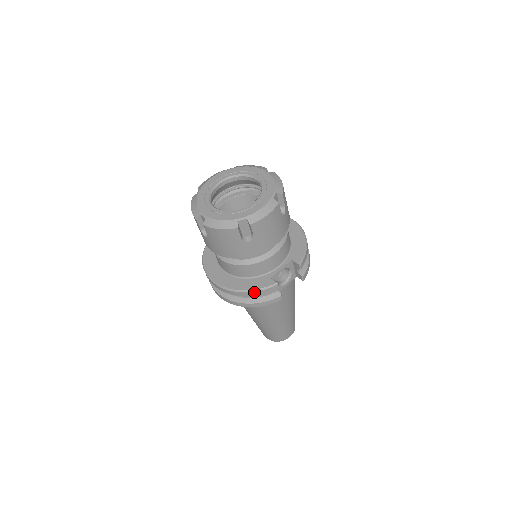
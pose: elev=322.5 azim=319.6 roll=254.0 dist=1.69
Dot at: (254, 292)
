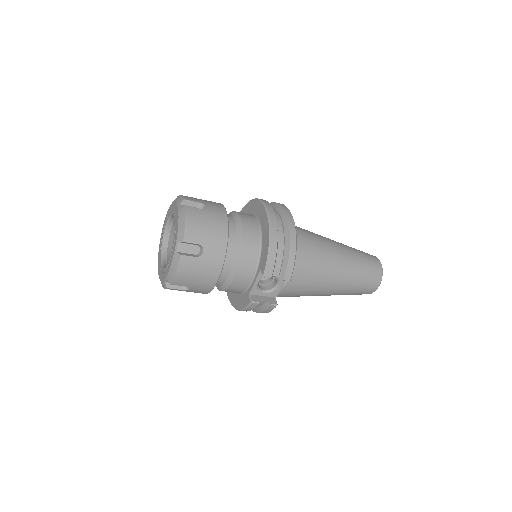
Dot at: (243, 310)
